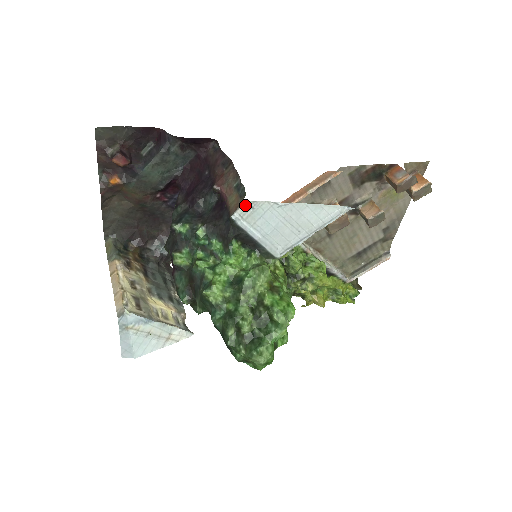
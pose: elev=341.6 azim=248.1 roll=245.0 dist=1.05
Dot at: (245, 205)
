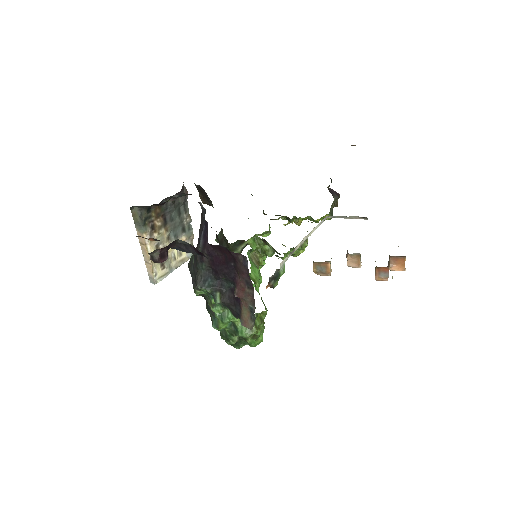
Dot at: occluded
